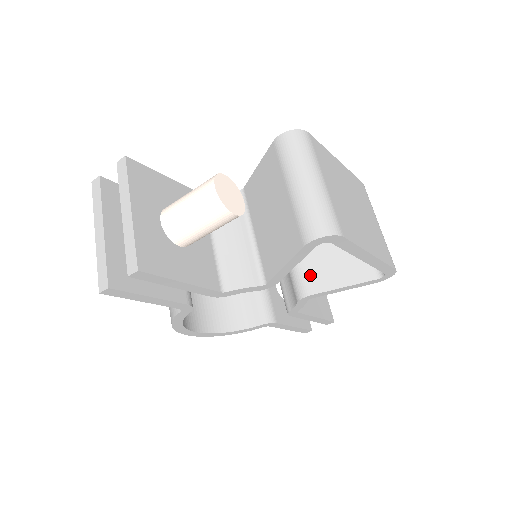
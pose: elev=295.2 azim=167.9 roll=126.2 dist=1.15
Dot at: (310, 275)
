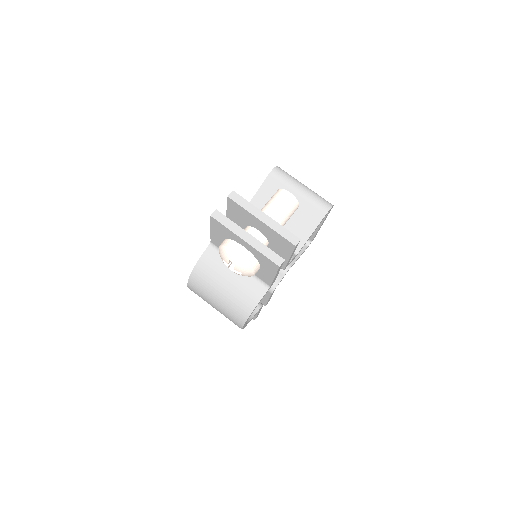
Dot at: occluded
